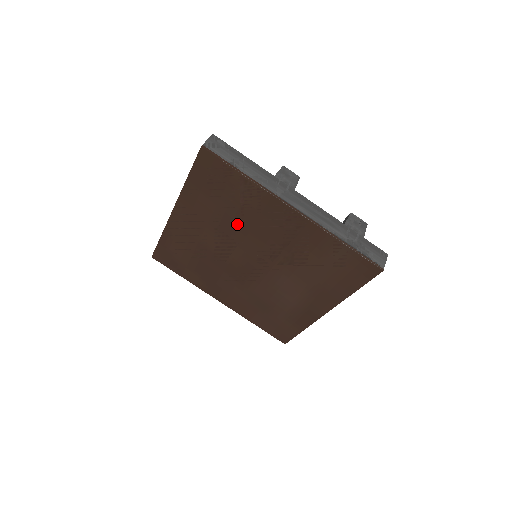
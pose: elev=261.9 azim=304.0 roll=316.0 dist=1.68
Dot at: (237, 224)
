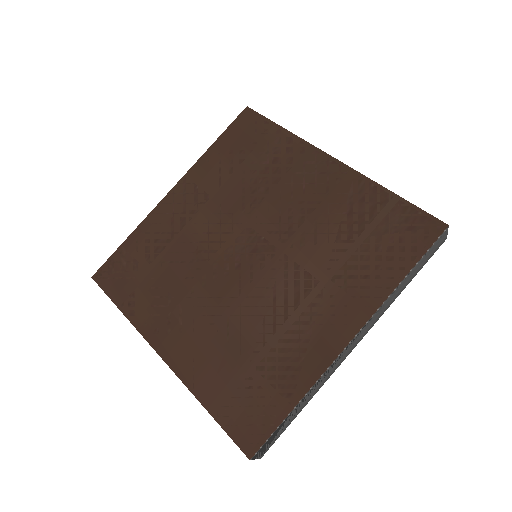
Dot at: (252, 192)
